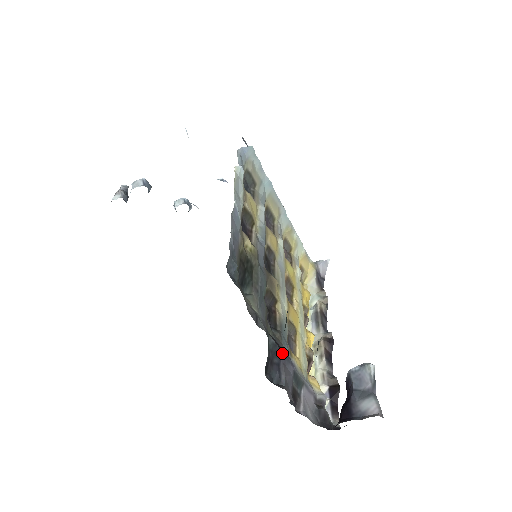
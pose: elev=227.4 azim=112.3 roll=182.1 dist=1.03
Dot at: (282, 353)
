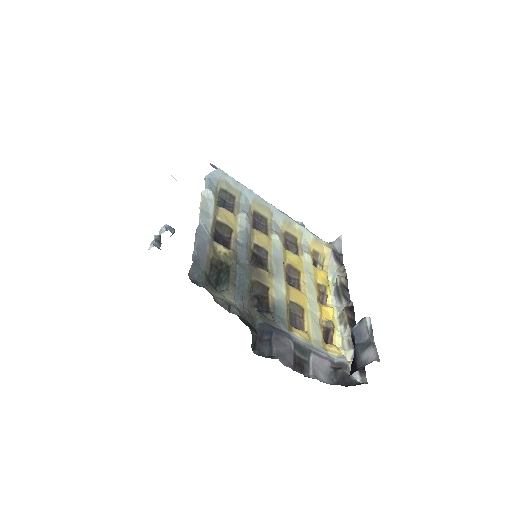
Dot at: (273, 330)
